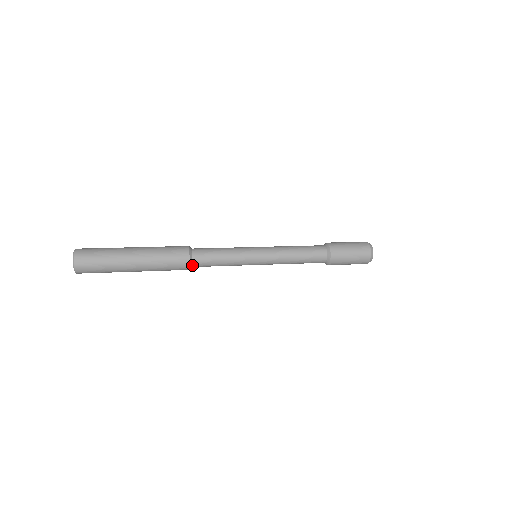
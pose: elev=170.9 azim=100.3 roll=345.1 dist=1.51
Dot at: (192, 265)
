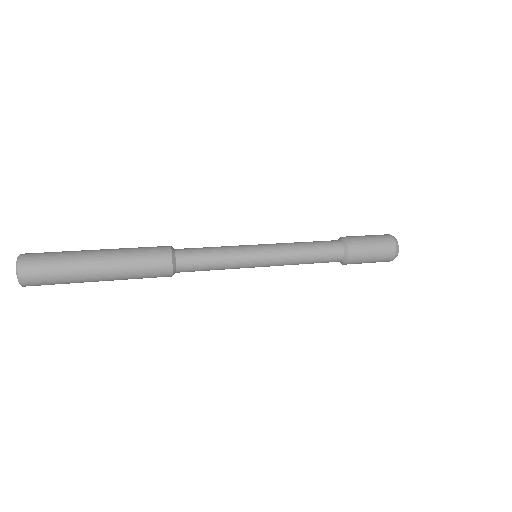
Dot at: (175, 272)
